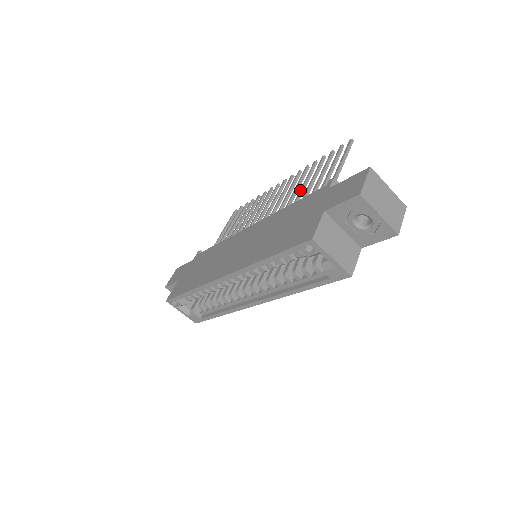
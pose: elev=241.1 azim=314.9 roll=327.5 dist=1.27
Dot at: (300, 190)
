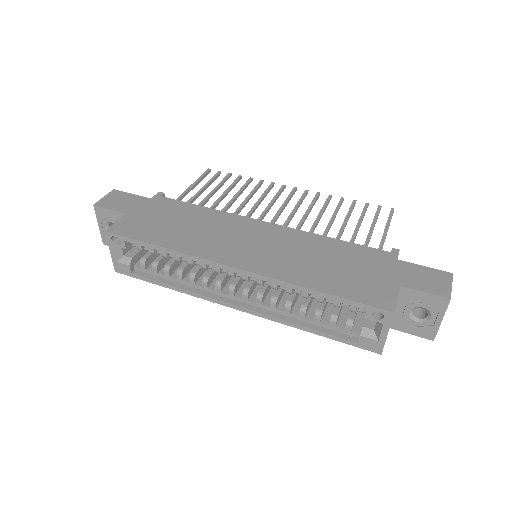
Dot at: (331, 221)
